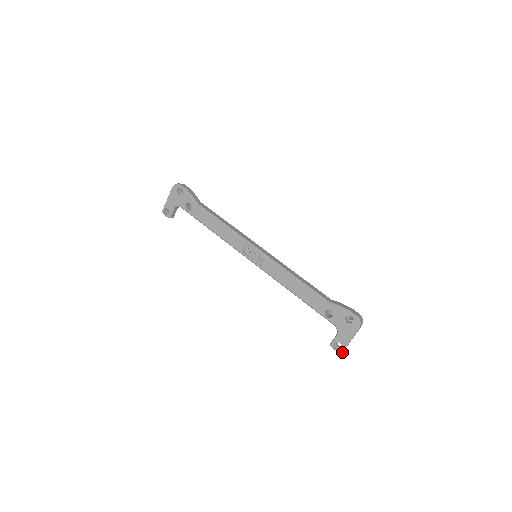
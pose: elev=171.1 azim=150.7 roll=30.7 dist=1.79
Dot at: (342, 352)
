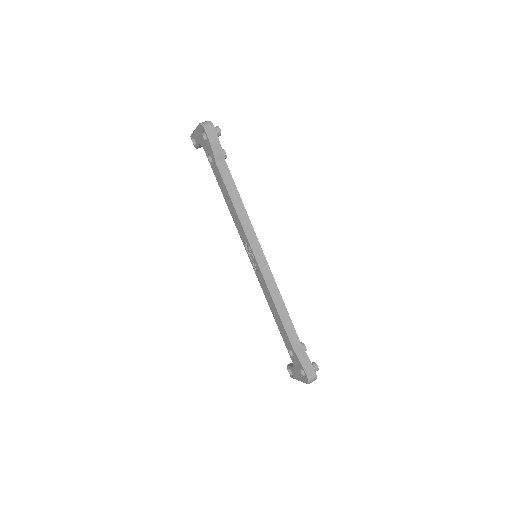
Dot at: occluded
